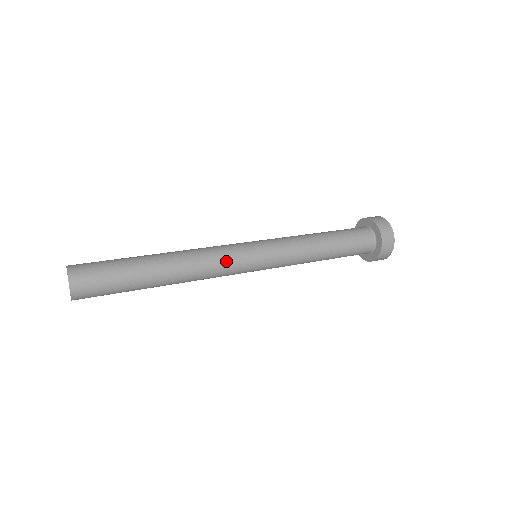
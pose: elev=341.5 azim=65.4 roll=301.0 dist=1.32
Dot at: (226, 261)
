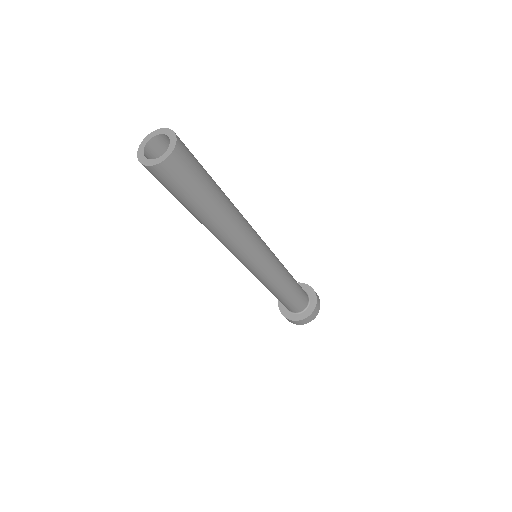
Dot at: occluded
